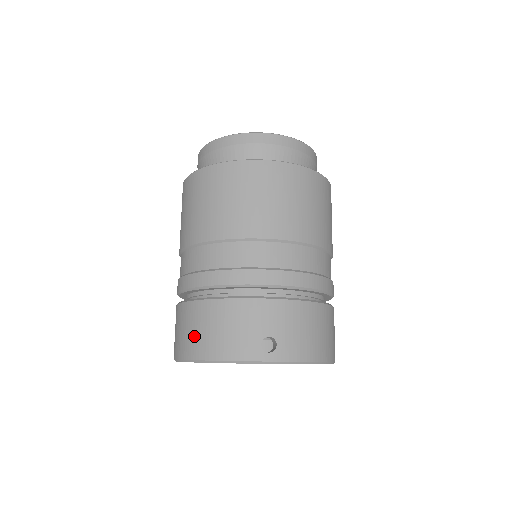
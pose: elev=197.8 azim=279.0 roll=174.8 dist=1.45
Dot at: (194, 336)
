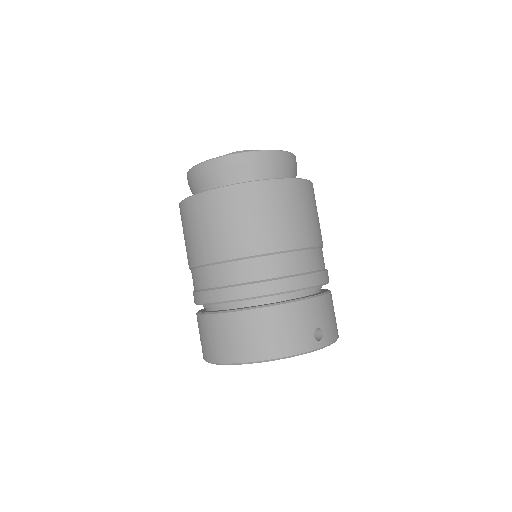
Dot at: (255, 341)
